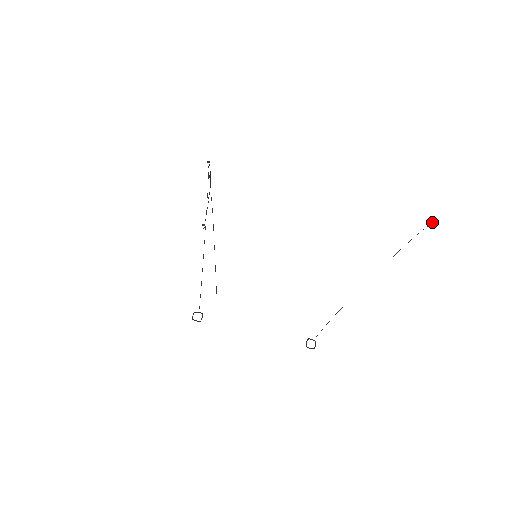
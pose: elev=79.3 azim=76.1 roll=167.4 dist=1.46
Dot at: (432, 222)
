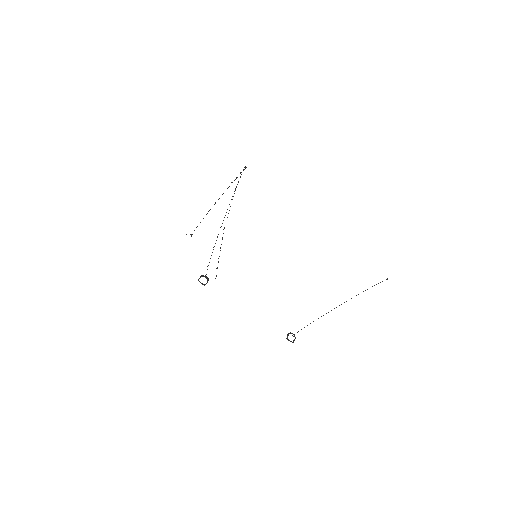
Dot at: (387, 278)
